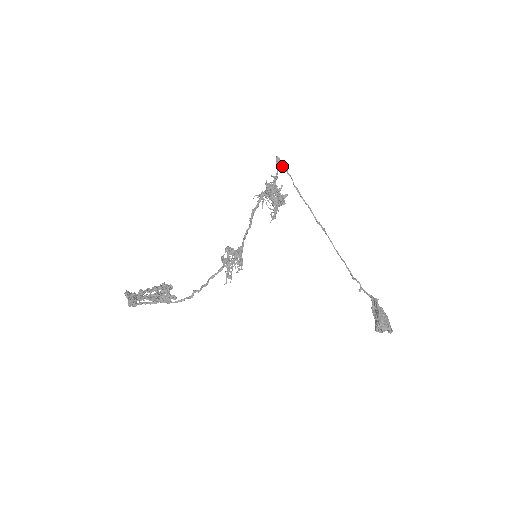
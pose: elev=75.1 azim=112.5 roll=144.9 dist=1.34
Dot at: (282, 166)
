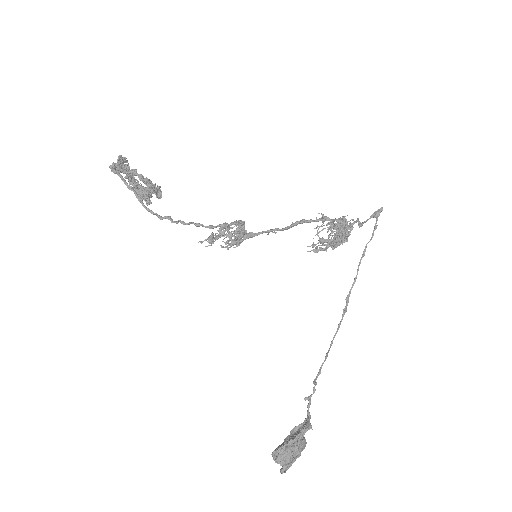
Dot at: (376, 220)
